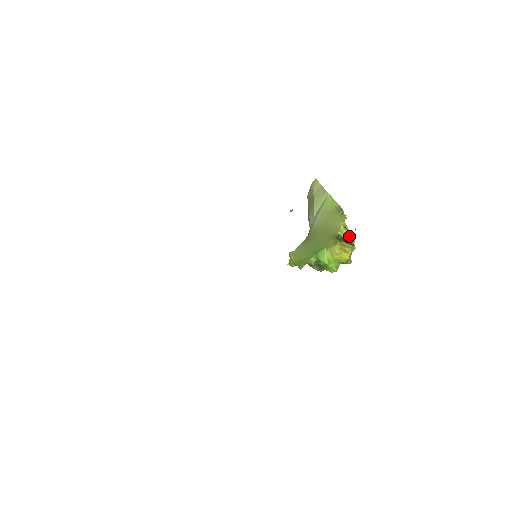
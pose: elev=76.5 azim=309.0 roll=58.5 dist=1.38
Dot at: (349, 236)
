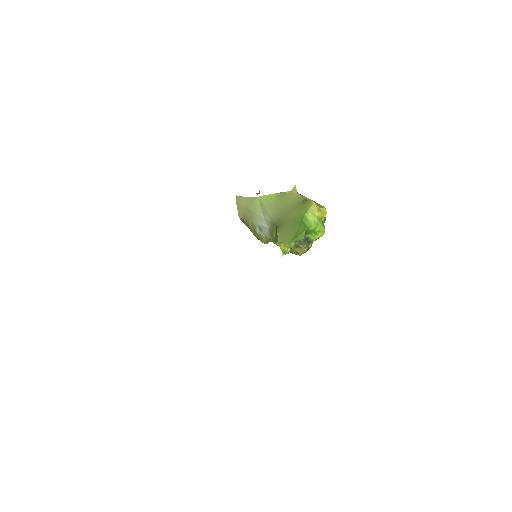
Dot at: occluded
